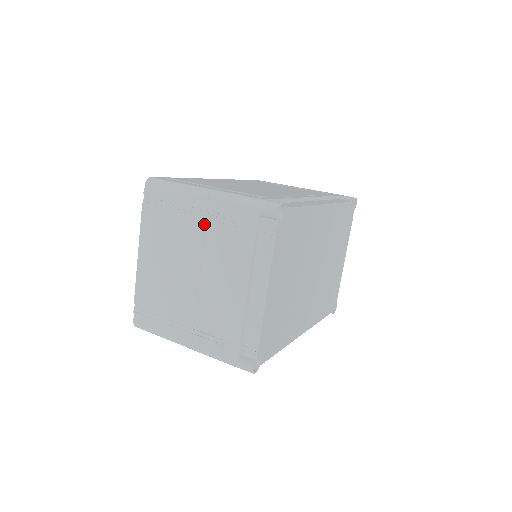
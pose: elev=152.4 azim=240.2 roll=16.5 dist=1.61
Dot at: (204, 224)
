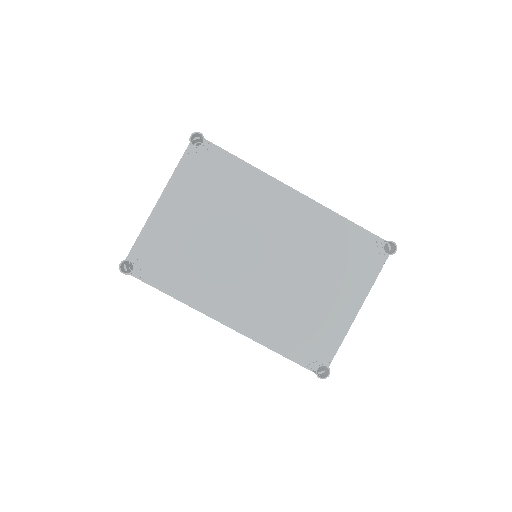
Dot at: occluded
